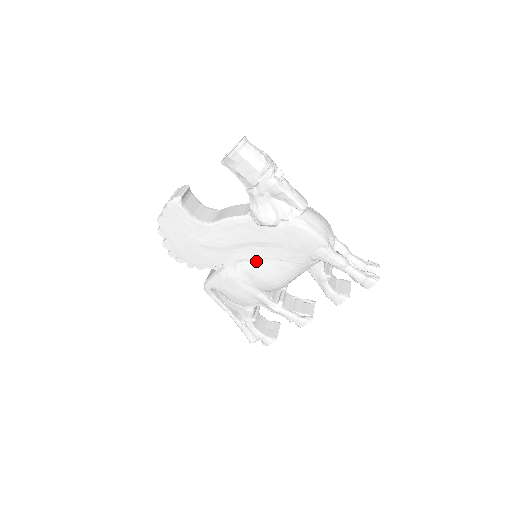
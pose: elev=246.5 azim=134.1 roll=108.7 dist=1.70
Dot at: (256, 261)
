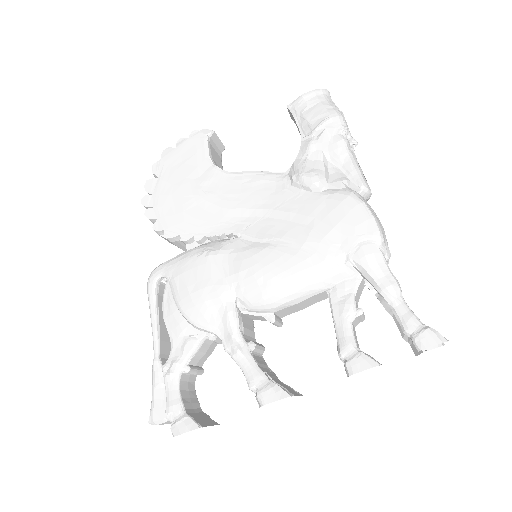
Dot at: (259, 240)
